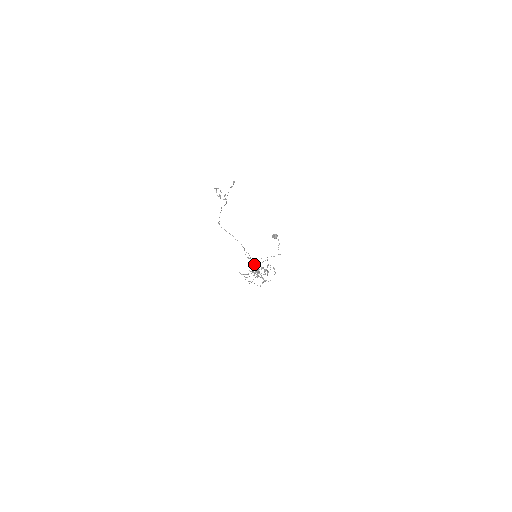
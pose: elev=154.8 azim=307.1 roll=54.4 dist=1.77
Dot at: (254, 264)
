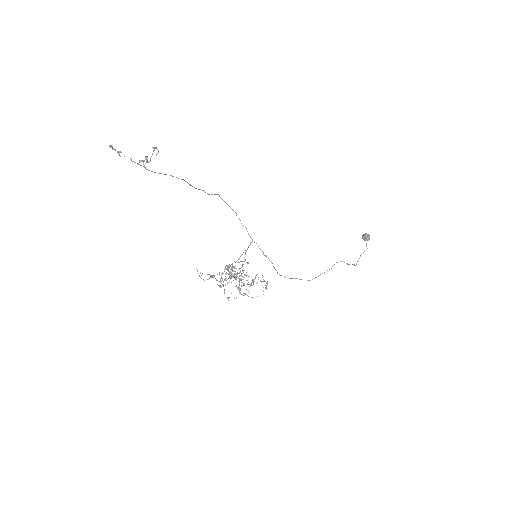
Dot at: occluded
